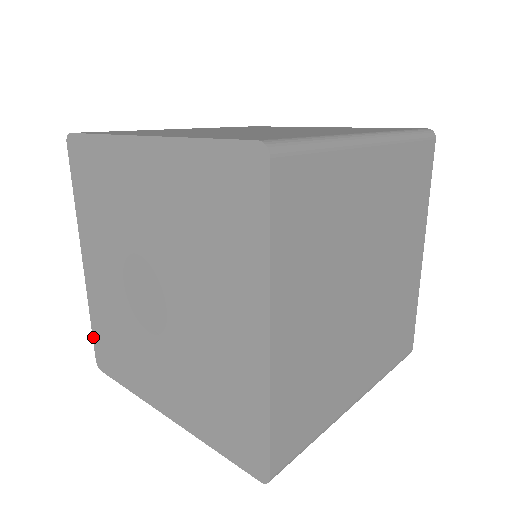
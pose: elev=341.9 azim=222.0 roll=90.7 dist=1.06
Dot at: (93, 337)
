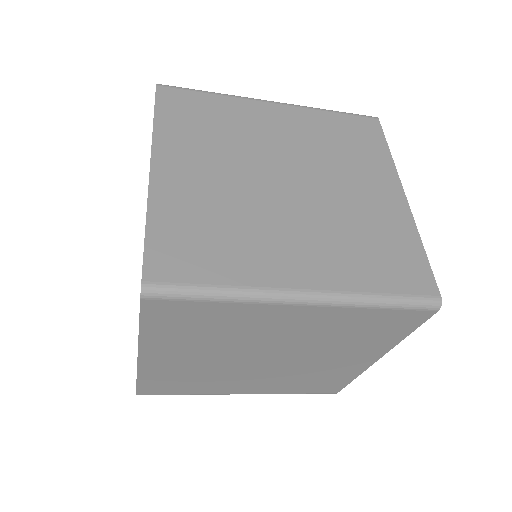
Dot at: occluded
